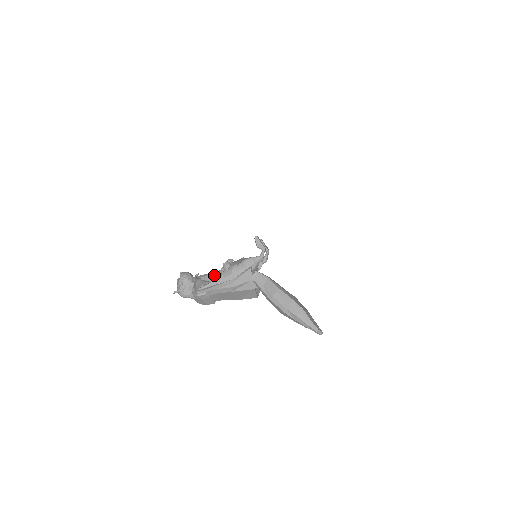
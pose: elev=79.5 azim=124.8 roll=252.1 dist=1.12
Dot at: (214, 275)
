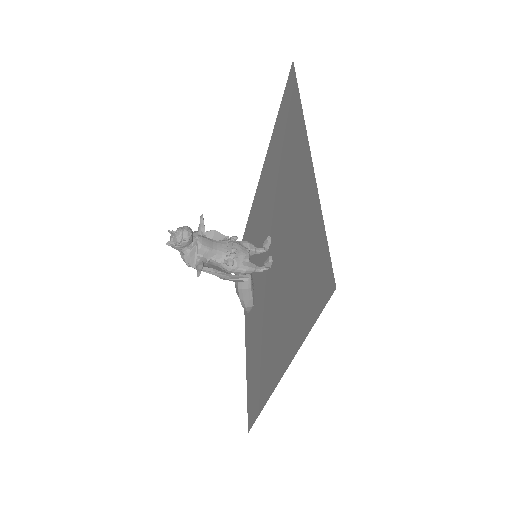
Dot at: (213, 255)
